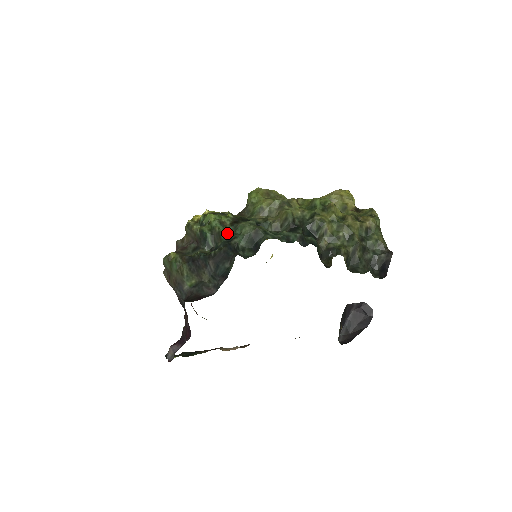
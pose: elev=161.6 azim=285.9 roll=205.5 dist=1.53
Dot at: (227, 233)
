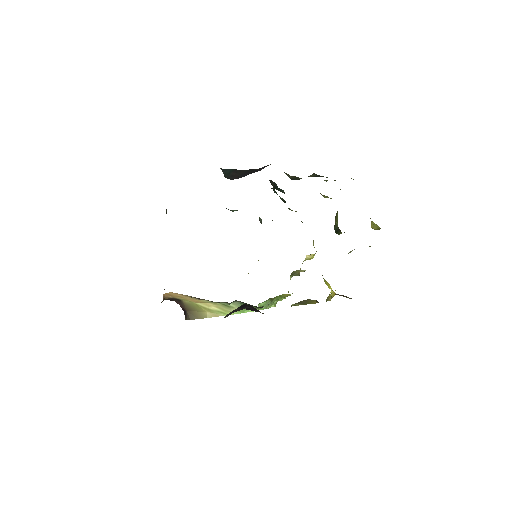
Dot at: occluded
